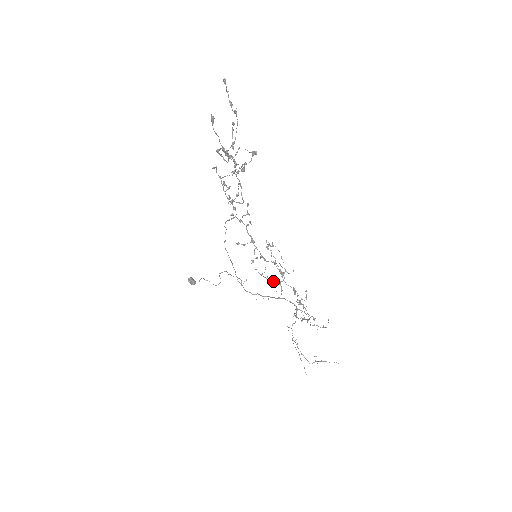
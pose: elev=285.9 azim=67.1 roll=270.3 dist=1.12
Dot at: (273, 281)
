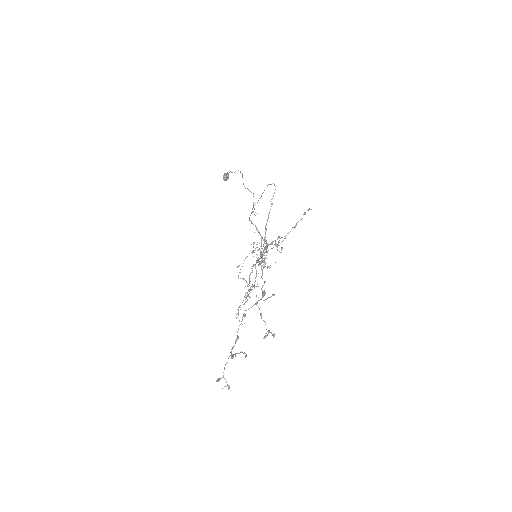
Dot at: occluded
